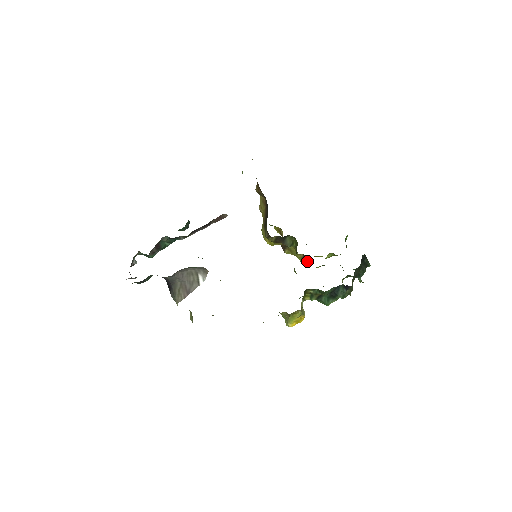
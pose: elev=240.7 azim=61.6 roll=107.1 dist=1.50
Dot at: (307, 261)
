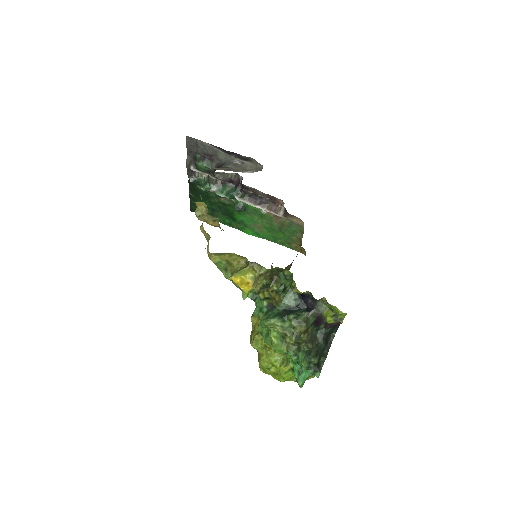
Dot at: occluded
